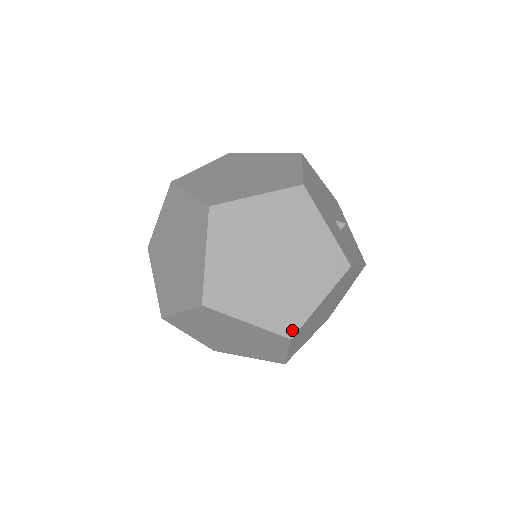
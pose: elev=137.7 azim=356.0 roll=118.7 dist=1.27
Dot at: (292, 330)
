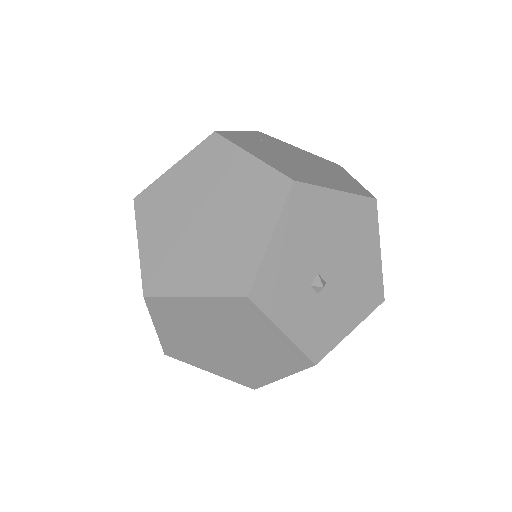
Dot at: (152, 290)
